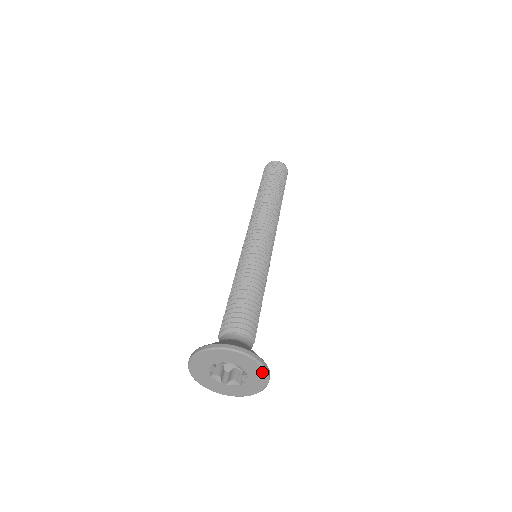
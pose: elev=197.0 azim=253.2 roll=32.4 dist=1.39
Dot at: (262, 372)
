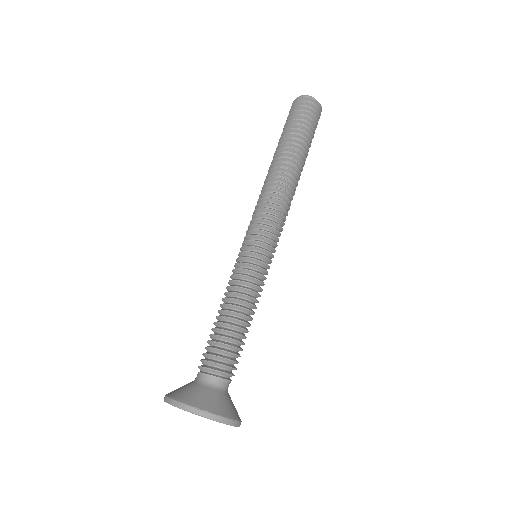
Dot at: (219, 422)
